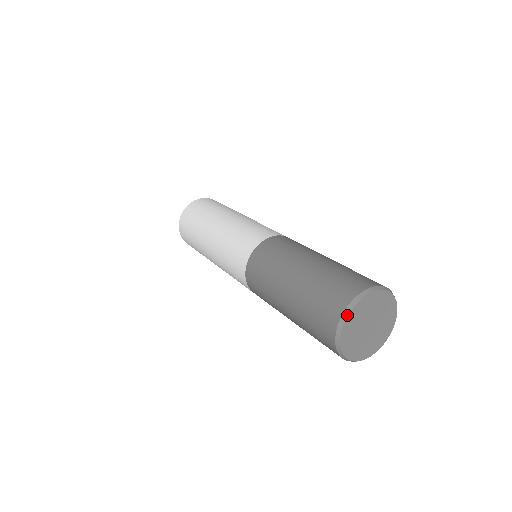
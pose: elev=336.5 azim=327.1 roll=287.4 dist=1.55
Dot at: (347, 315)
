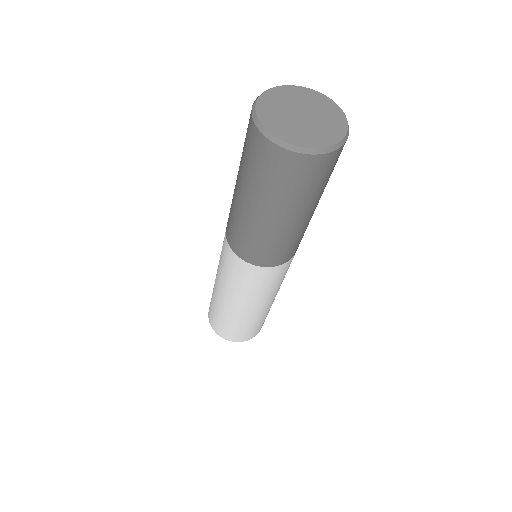
Dot at: (270, 88)
